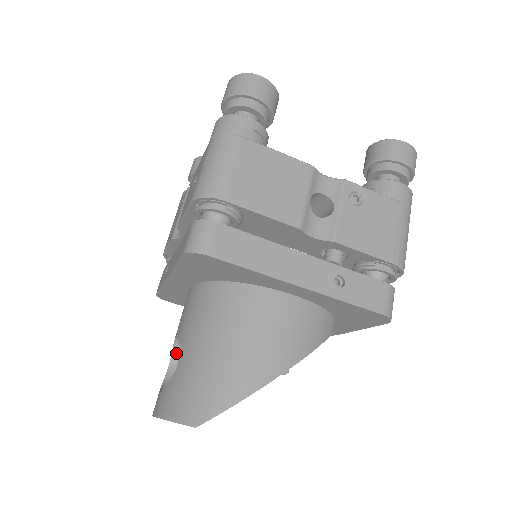
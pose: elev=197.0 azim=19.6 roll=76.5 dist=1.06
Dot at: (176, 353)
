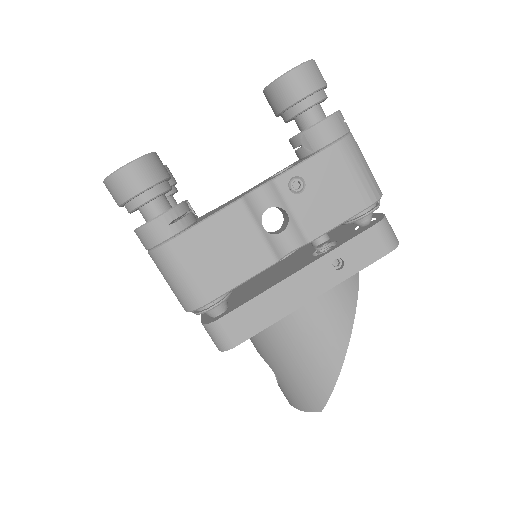
Dot at: occluded
